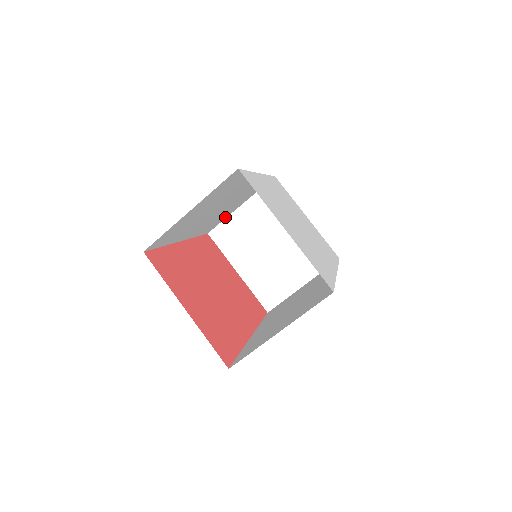
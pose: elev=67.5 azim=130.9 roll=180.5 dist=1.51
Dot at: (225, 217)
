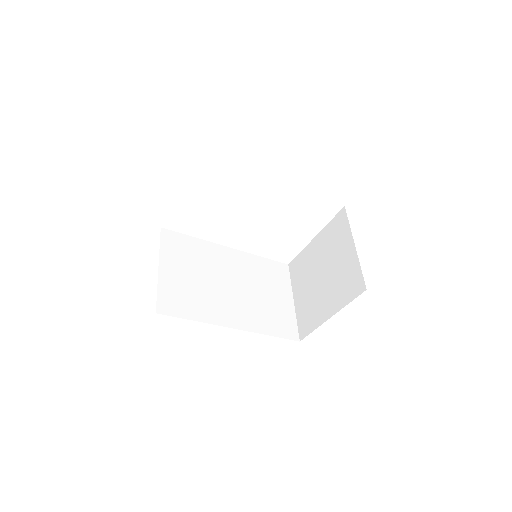
Dot at: (292, 316)
